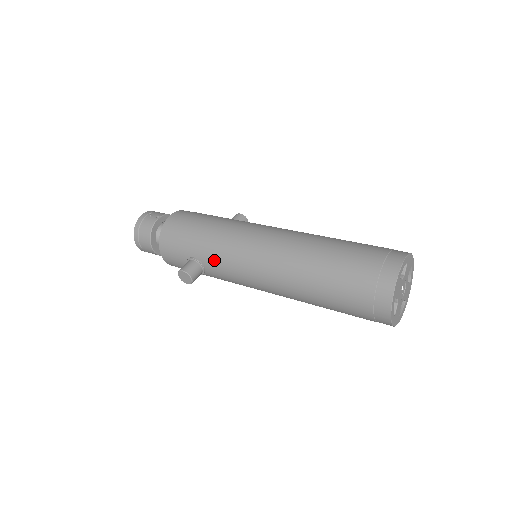
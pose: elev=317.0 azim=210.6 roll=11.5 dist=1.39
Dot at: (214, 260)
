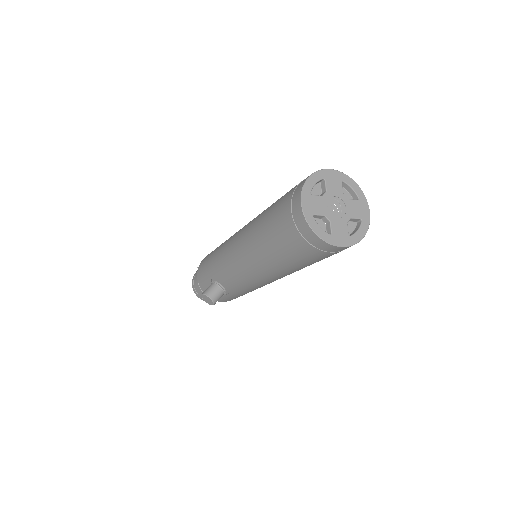
Dot at: (221, 274)
